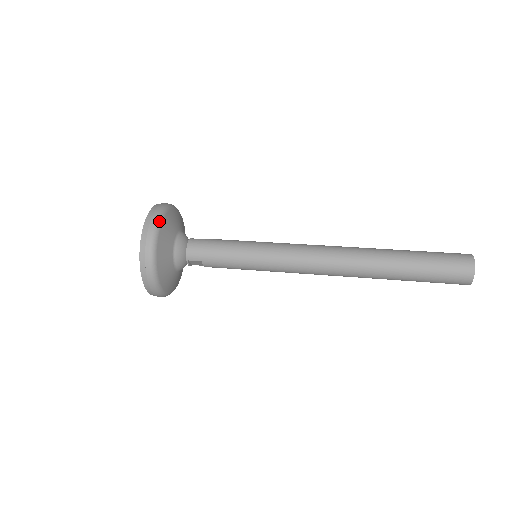
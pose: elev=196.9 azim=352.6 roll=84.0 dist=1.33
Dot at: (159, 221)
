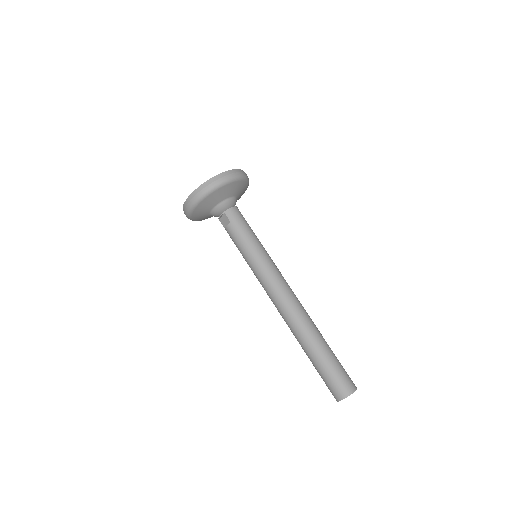
Dot at: (242, 178)
